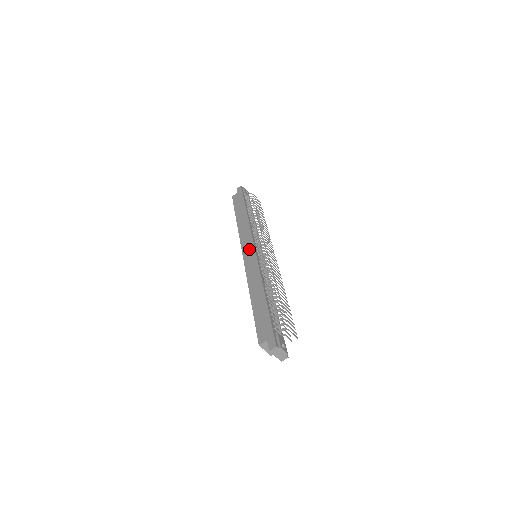
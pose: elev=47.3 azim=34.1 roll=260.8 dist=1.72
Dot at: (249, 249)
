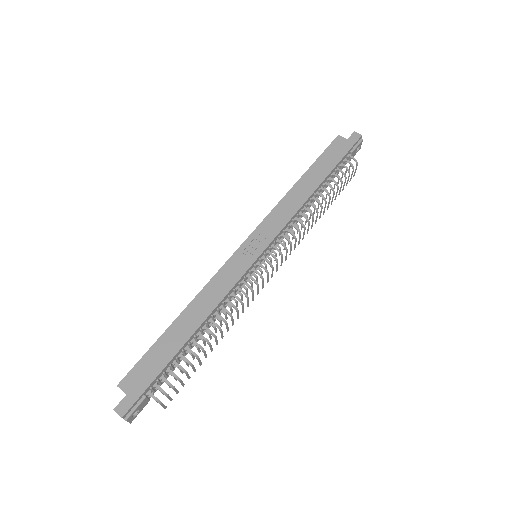
Dot at: (257, 245)
